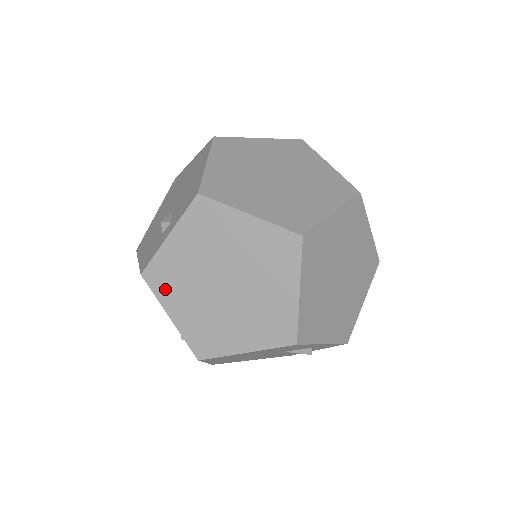
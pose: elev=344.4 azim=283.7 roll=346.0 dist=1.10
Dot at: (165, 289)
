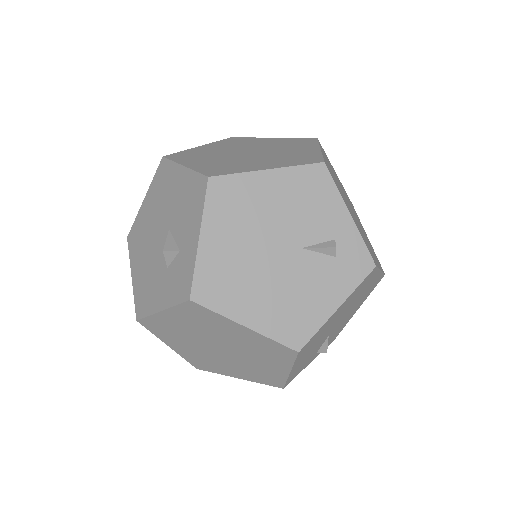
Dot at: (185, 158)
